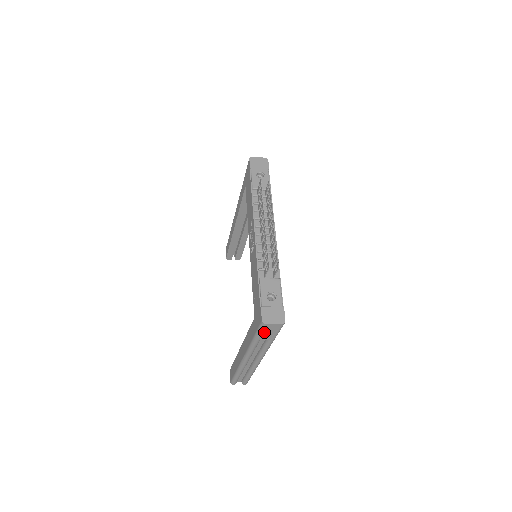
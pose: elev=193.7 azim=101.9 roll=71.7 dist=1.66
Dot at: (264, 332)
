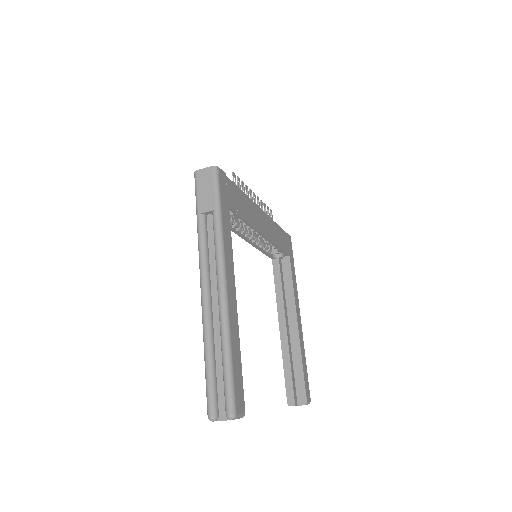
Dot at: (200, 191)
